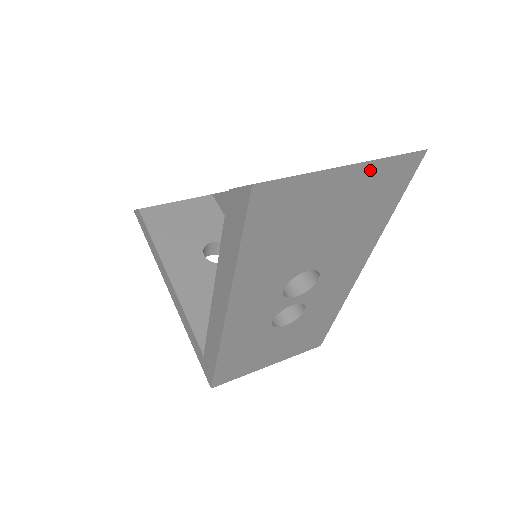
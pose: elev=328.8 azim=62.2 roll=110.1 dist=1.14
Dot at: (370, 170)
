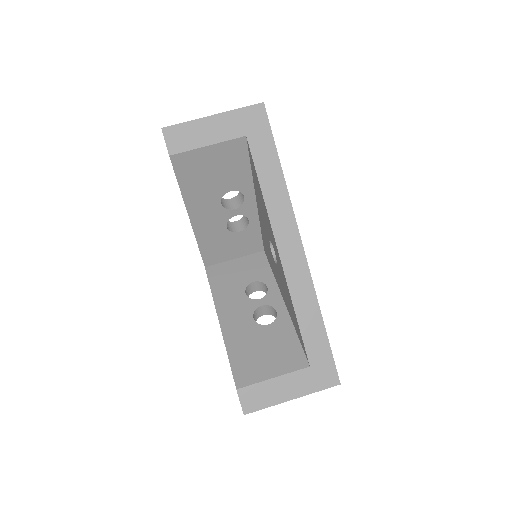
Dot at: (306, 389)
